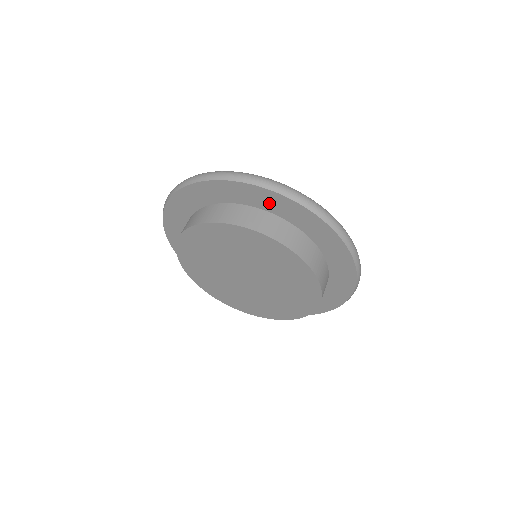
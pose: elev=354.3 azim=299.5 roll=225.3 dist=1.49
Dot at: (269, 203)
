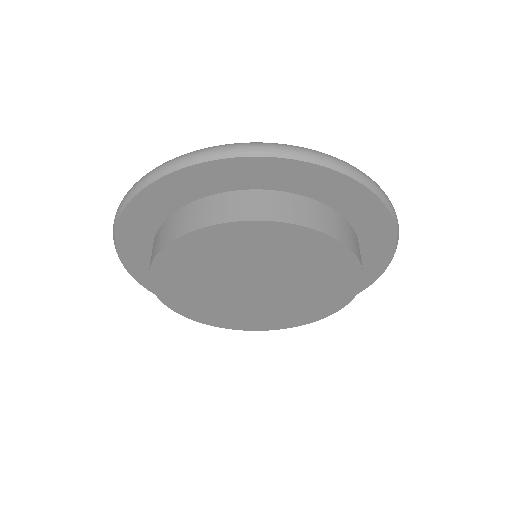
Dot at: (328, 190)
